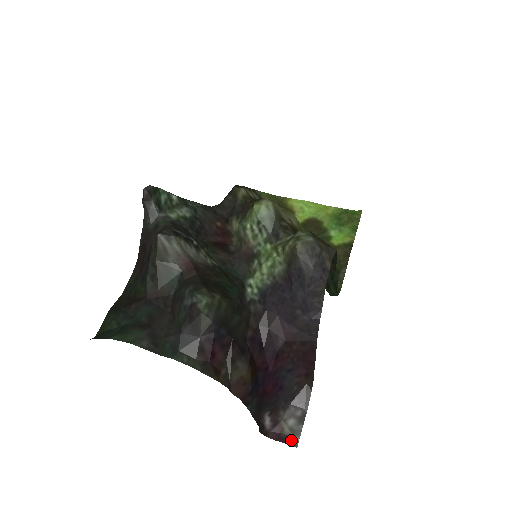
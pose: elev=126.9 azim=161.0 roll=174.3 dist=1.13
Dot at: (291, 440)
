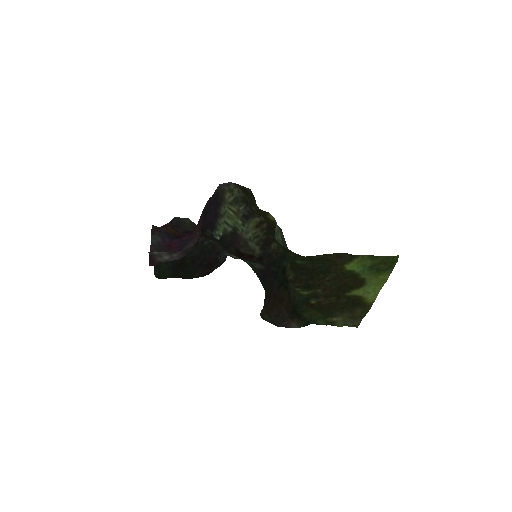
Dot at: (153, 255)
